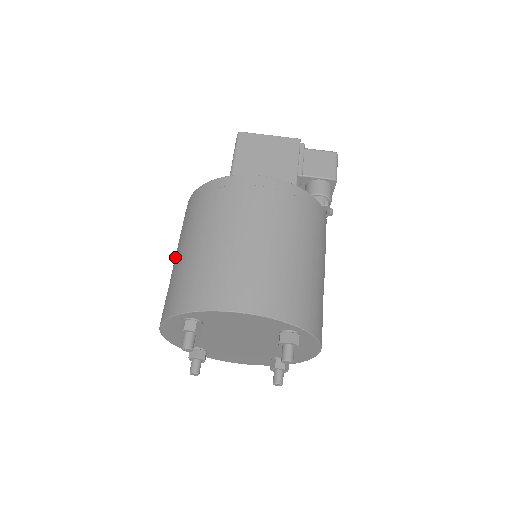
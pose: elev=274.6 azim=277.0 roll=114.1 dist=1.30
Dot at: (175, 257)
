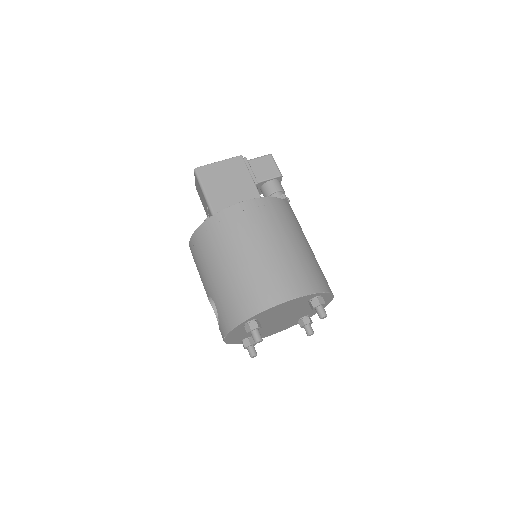
Dot at: (207, 284)
